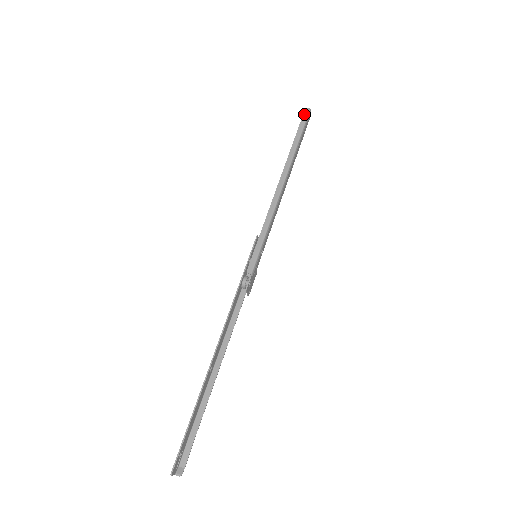
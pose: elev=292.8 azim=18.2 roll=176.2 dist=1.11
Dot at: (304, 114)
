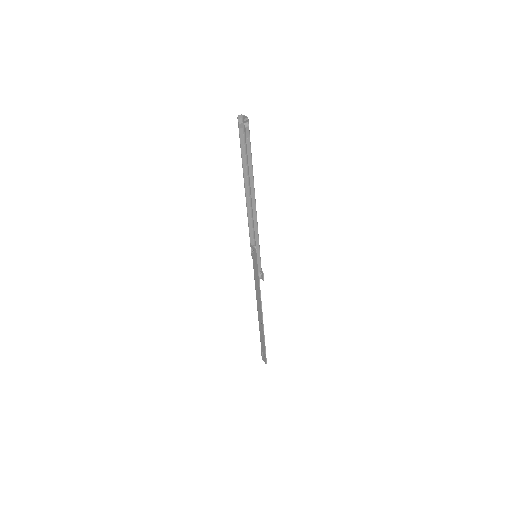
Dot at: (246, 128)
